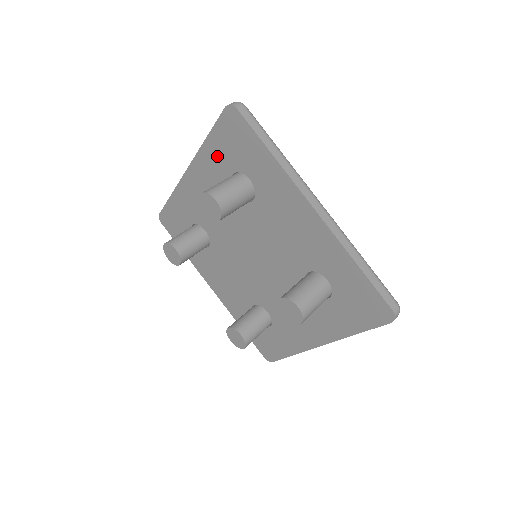
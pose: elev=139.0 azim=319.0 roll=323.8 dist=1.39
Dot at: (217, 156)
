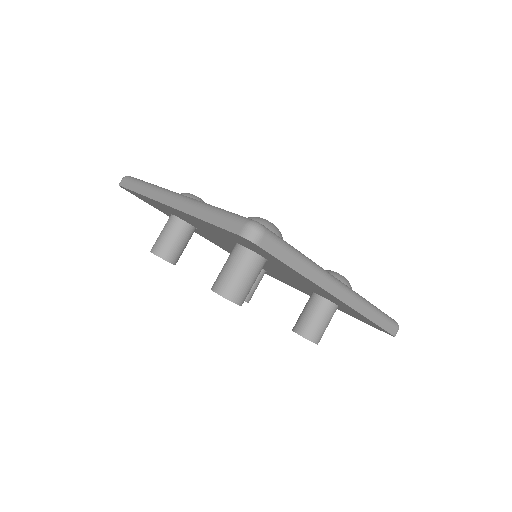
Dot at: (218, 231)
